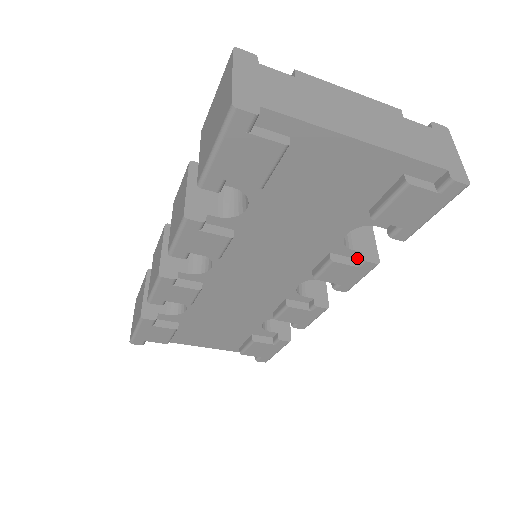
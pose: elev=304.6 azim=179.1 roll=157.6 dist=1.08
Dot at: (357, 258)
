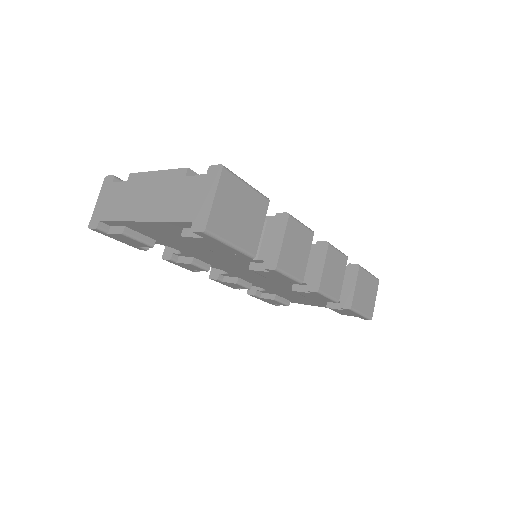
Dot at: occluded
